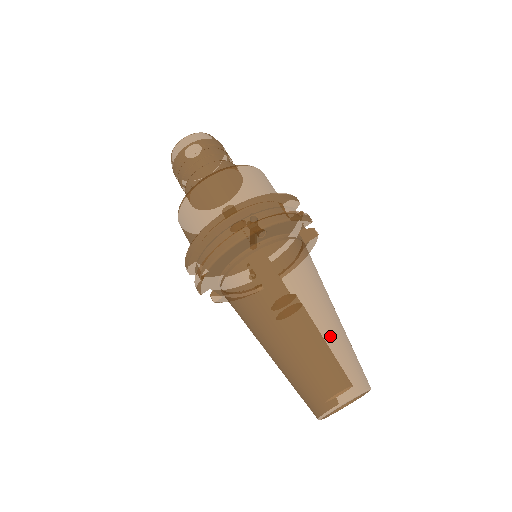
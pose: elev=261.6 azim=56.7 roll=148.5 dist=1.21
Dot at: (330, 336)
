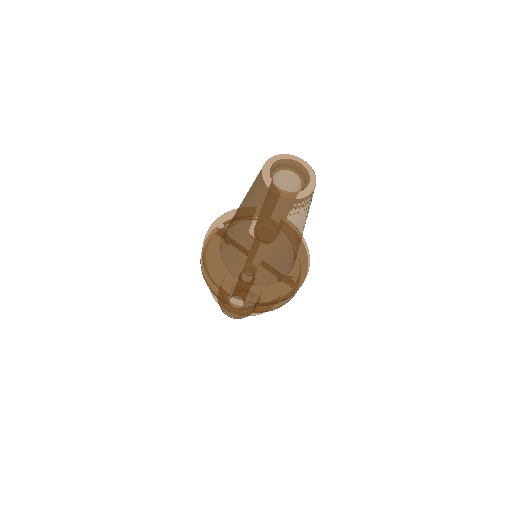
Dot at: occluded
